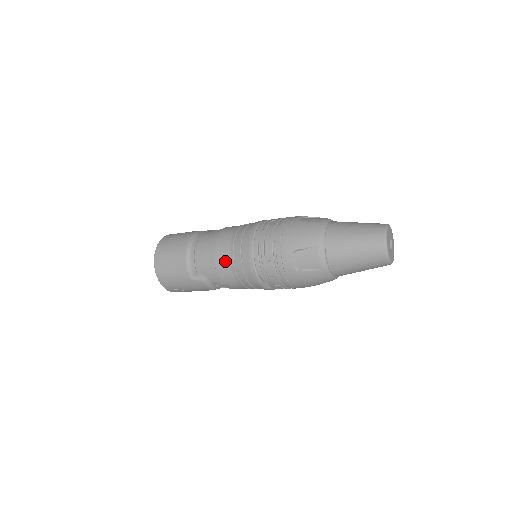
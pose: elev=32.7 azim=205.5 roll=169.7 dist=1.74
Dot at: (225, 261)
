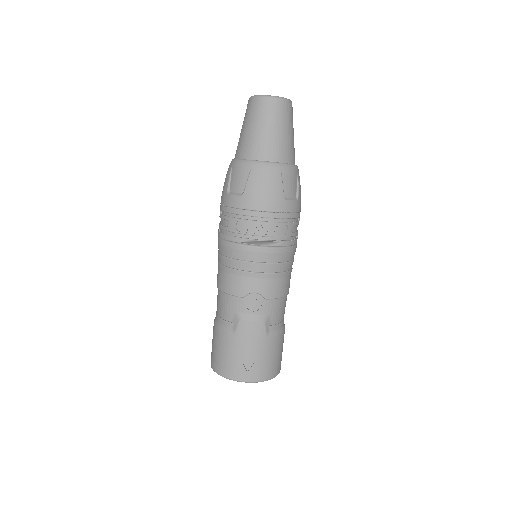
Dot at: (224, 278)
